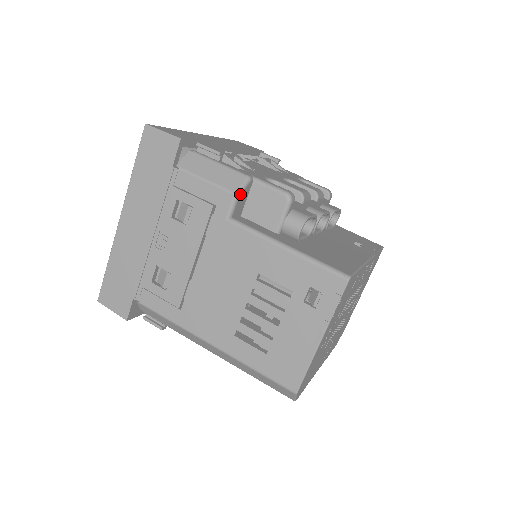
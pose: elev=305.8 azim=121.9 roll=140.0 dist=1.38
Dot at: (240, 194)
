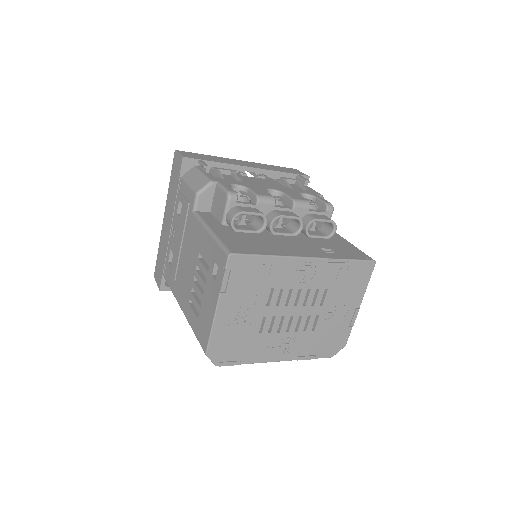
Dot at: (201, 193)
